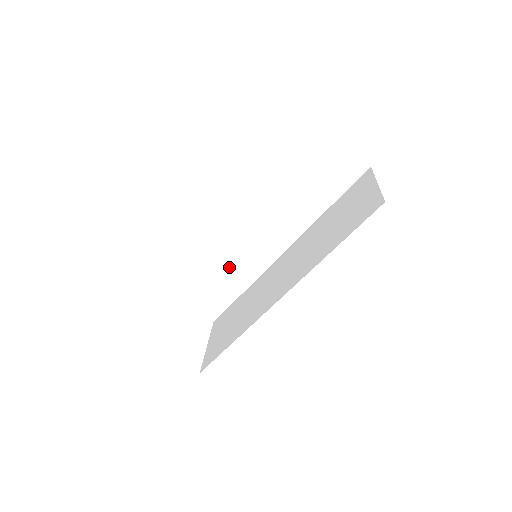
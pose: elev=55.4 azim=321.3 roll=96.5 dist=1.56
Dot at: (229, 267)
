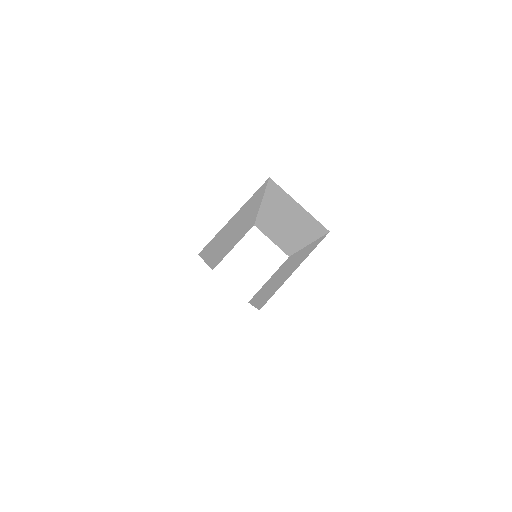
Dot at: (277, 233)
